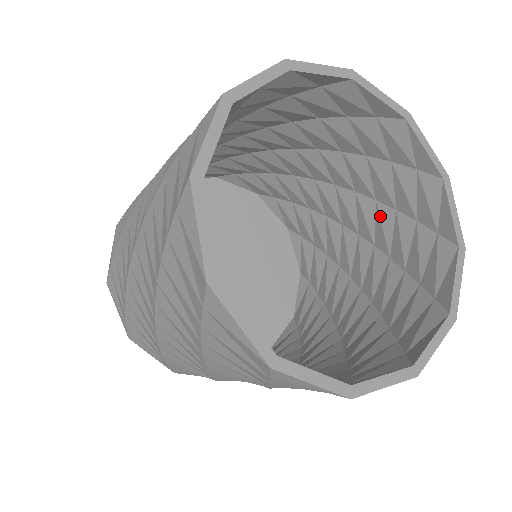
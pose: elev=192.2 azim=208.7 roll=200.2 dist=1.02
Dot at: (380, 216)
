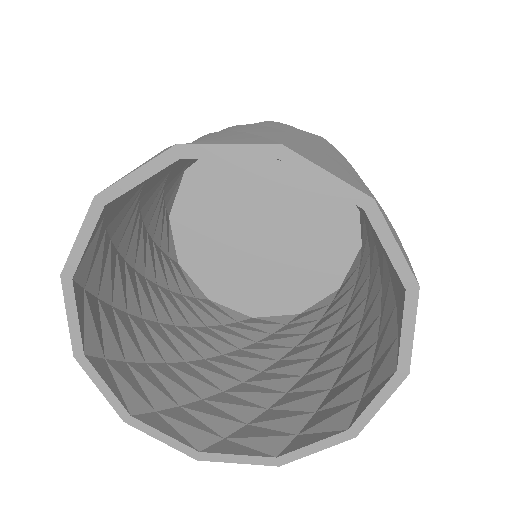
Dot at: (370, 329)
